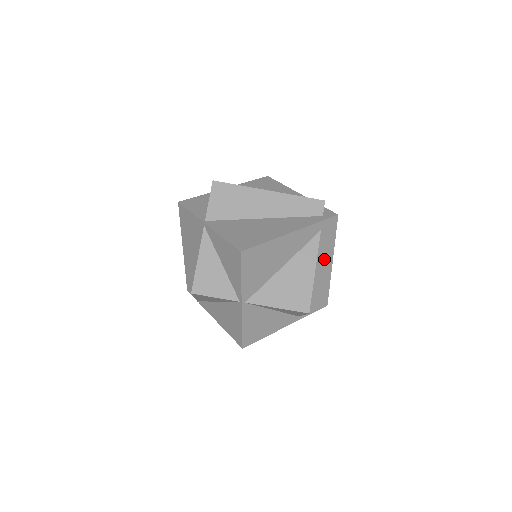
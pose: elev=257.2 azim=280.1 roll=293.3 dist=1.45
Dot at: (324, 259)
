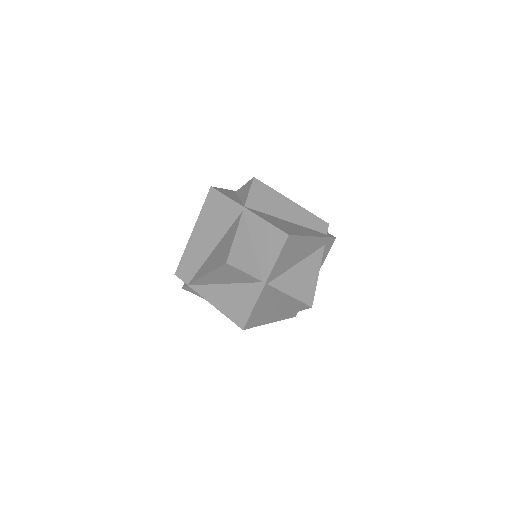
Dot at: occluded
